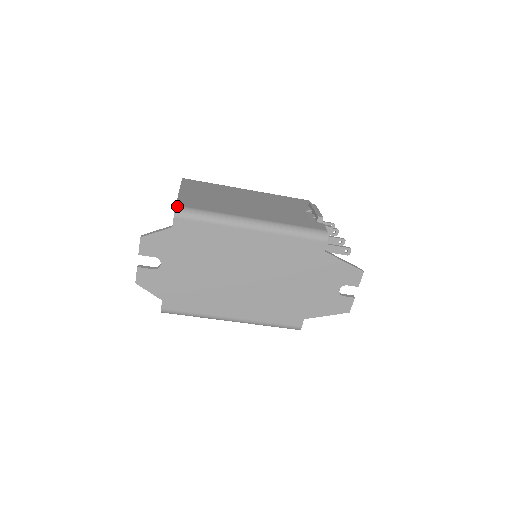
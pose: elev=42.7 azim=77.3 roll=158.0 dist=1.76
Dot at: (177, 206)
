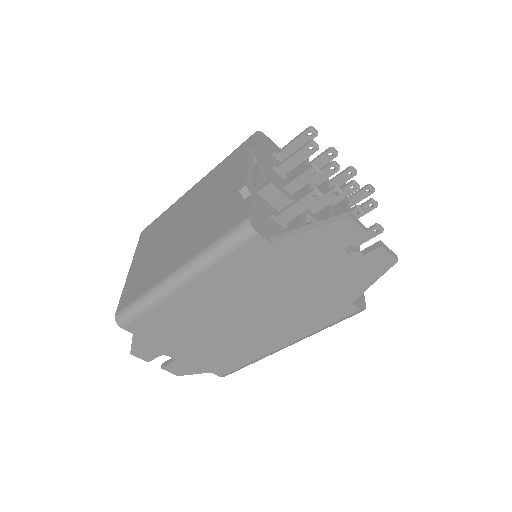
Dot at: (116, 315)
